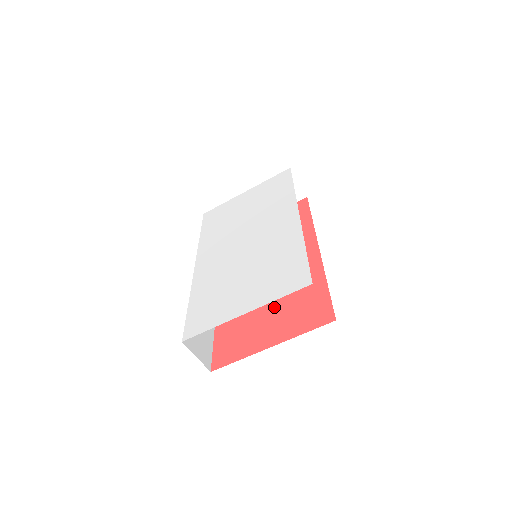
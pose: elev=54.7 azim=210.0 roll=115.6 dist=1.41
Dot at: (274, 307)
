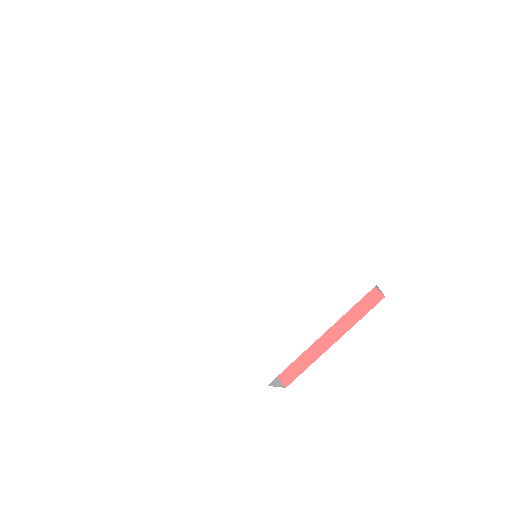
Dot at: occluded
